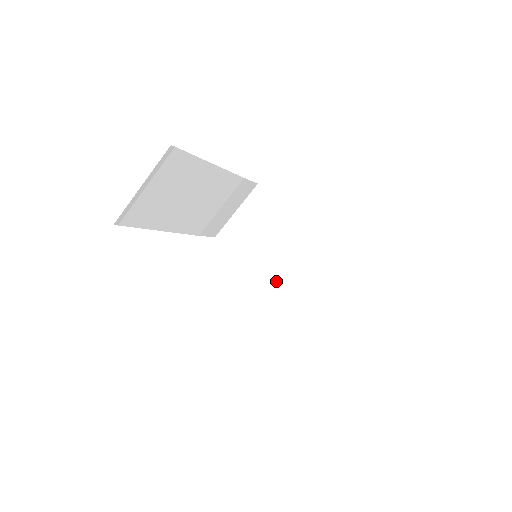
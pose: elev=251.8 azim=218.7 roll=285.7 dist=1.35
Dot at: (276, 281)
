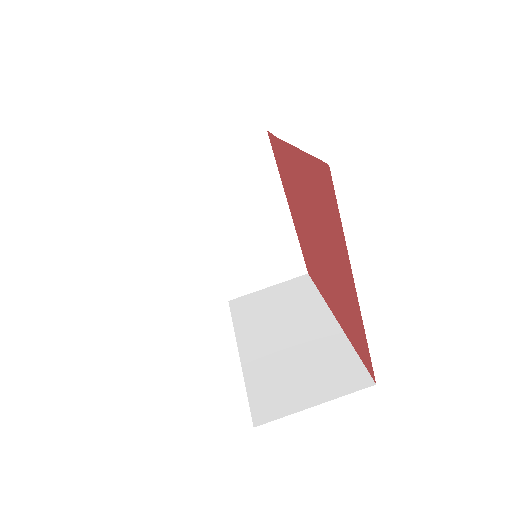
Dot at: (226, 251)
